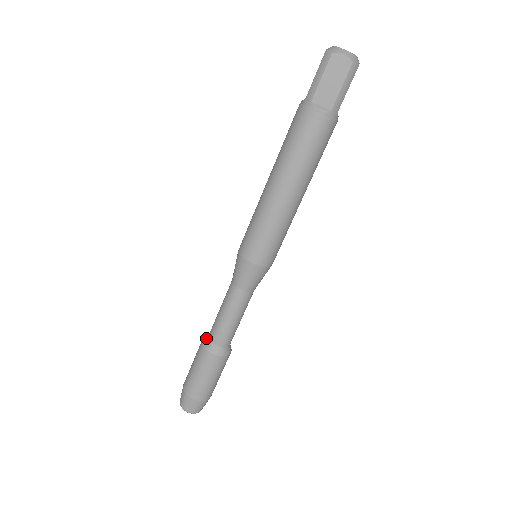
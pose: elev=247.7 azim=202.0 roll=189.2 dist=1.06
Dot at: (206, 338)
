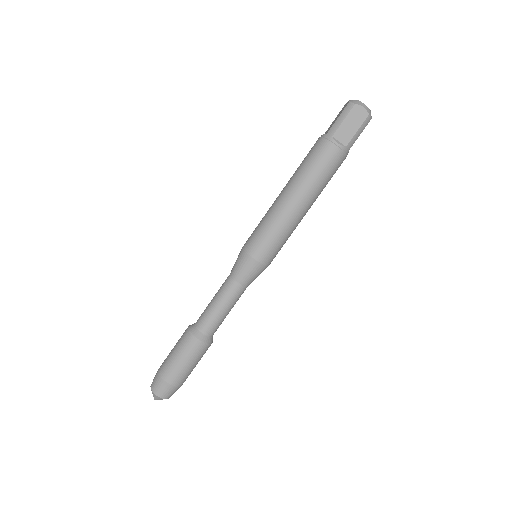
Dot at: (193, 325)
